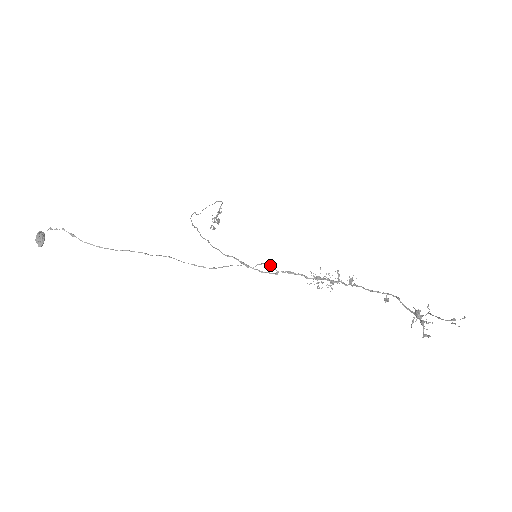
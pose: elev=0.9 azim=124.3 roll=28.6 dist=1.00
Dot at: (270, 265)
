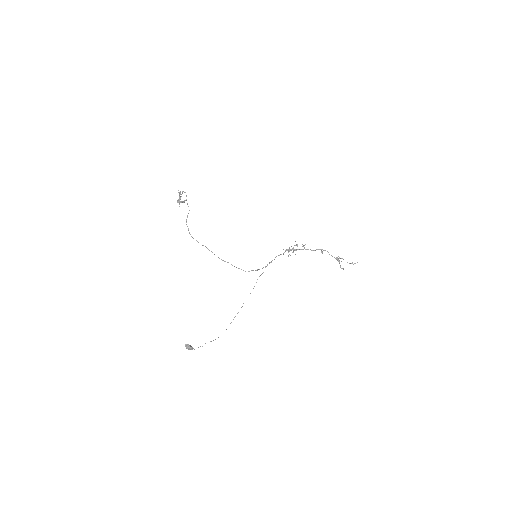
Dot at: (269, 263)
